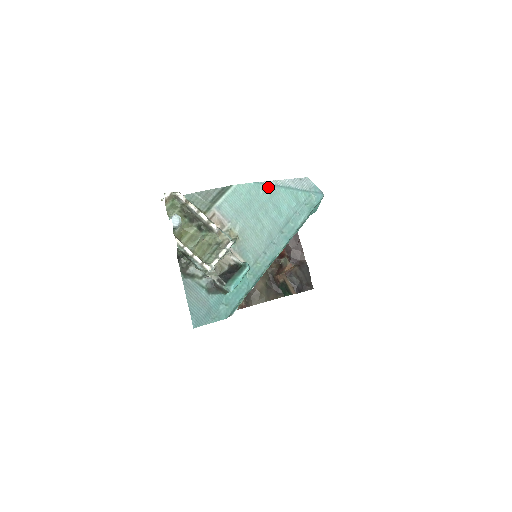
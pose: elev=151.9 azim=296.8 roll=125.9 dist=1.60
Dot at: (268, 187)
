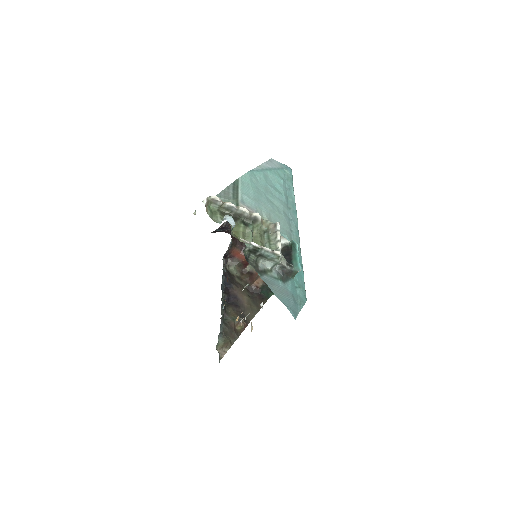
Dot at: (259, 172)
